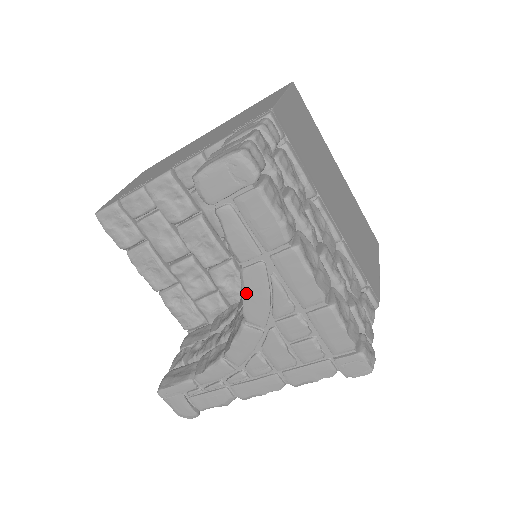
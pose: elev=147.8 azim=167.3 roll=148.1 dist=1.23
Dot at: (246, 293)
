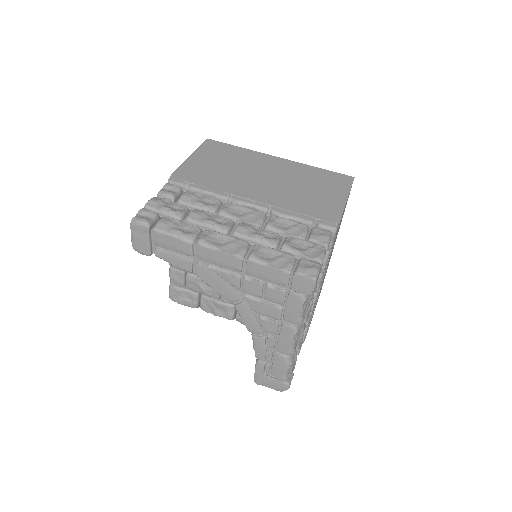
Dot at: (212, 286)
